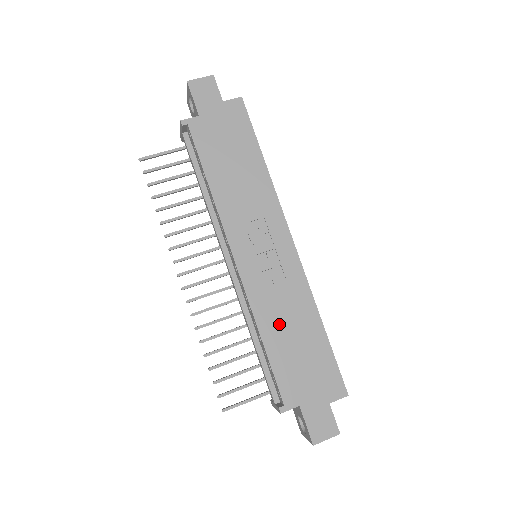
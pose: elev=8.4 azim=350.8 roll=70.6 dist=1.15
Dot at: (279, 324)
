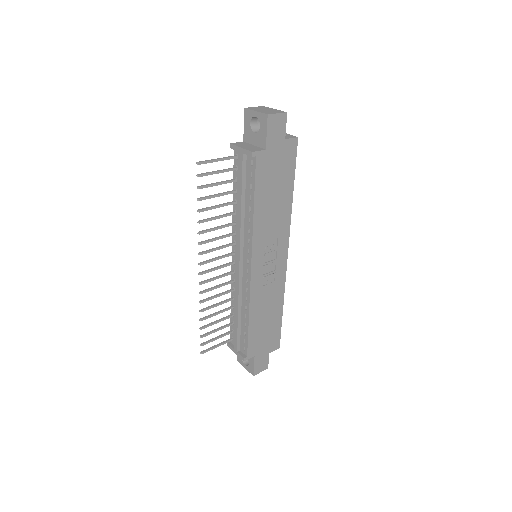
Dot at: (261, 310)
